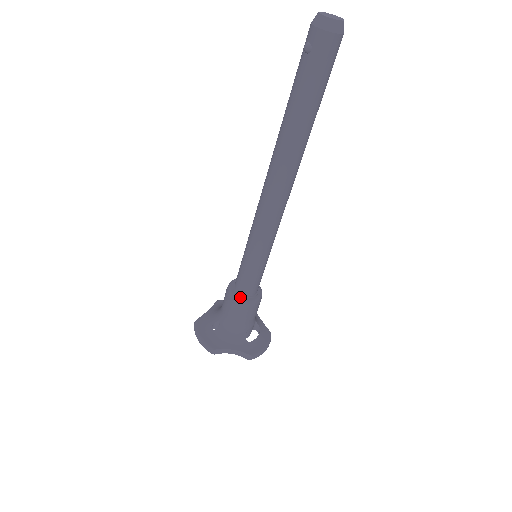
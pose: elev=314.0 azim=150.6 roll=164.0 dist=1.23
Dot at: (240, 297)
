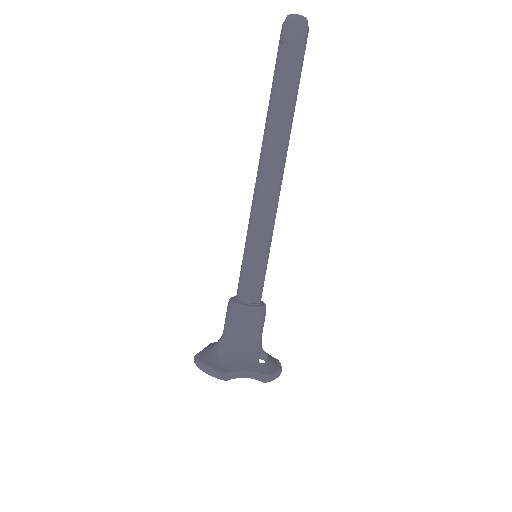
Dot at: (246, 304)
